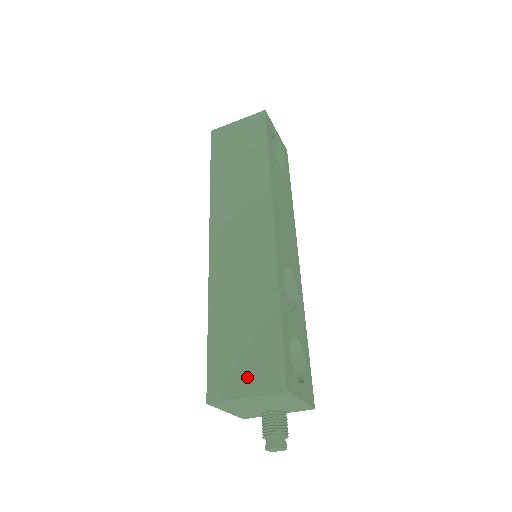
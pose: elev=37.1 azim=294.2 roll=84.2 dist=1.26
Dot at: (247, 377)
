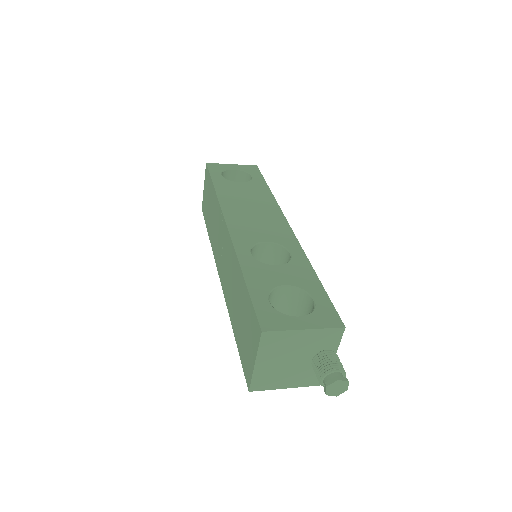
Dot at: (251, 347)
